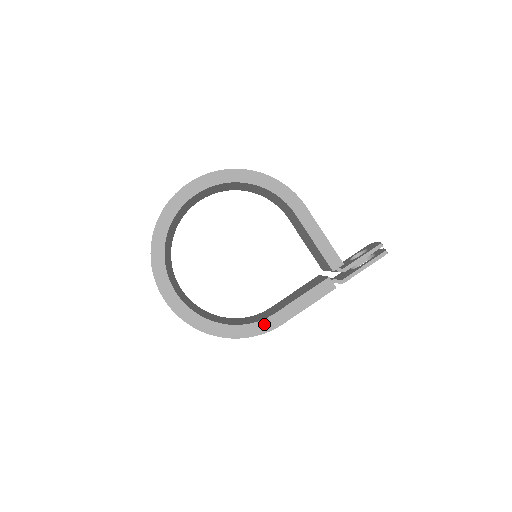
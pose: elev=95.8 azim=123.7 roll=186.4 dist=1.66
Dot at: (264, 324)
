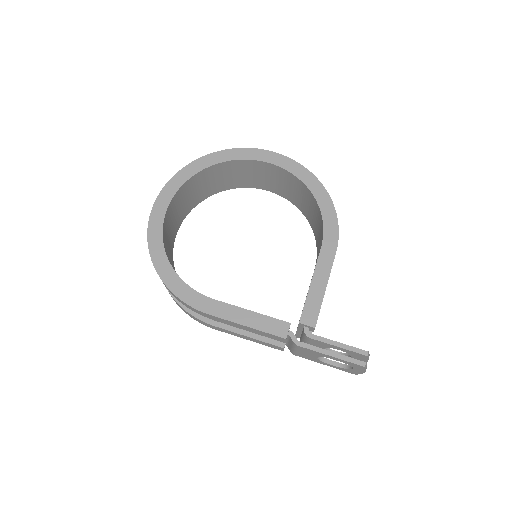
Dot at: (196, 297)
